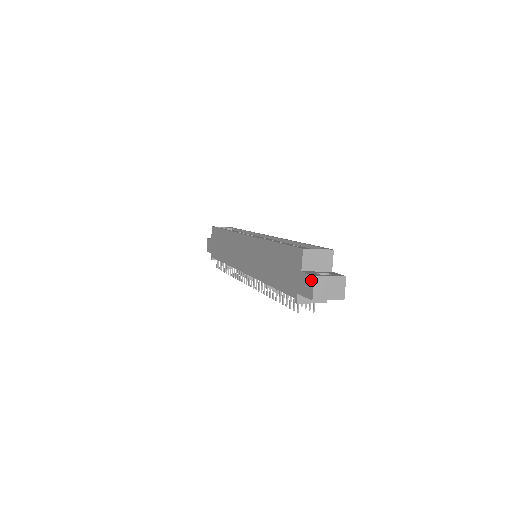
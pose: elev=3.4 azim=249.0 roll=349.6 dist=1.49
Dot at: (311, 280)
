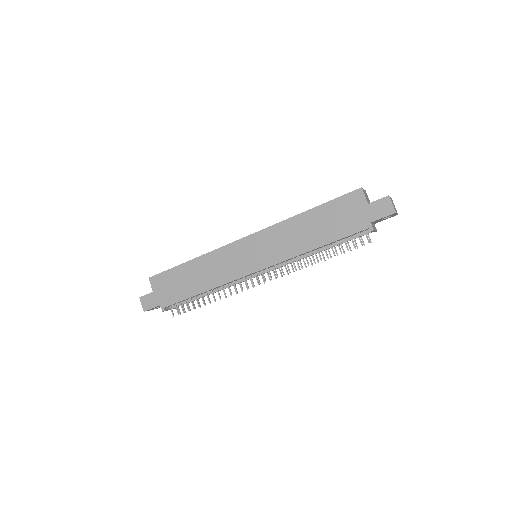
Dot at: (387, 200)
